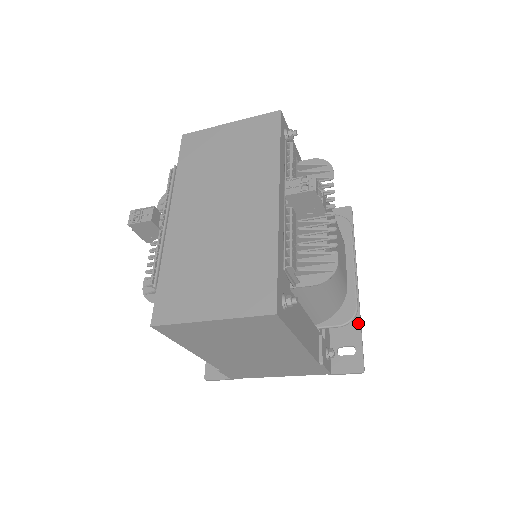
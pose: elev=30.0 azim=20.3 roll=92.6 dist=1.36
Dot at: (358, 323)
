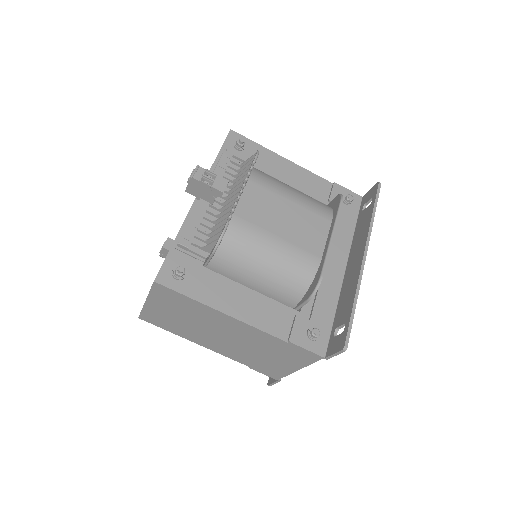
Dot at: (353, 298)
